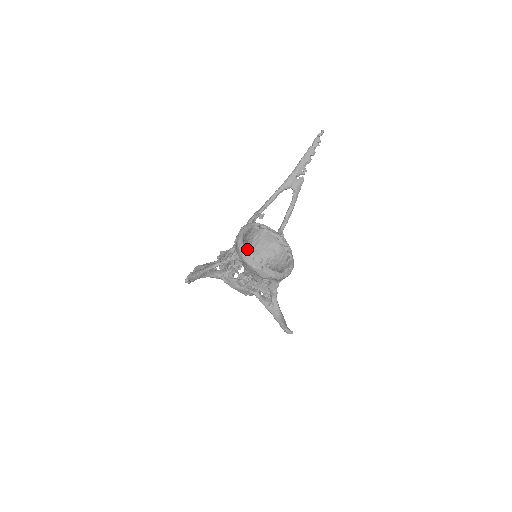
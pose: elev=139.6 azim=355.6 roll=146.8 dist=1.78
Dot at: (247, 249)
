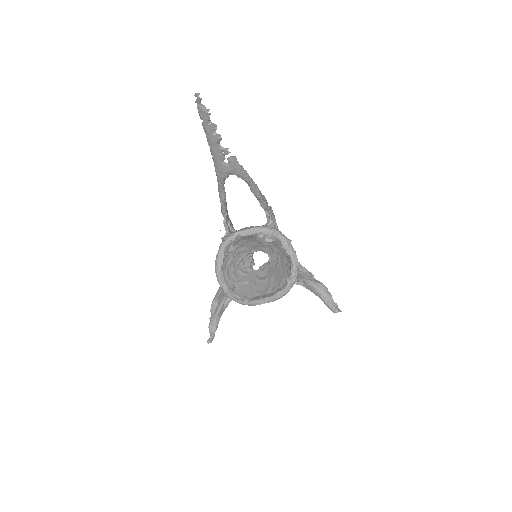
Dot at: (233, 295)
